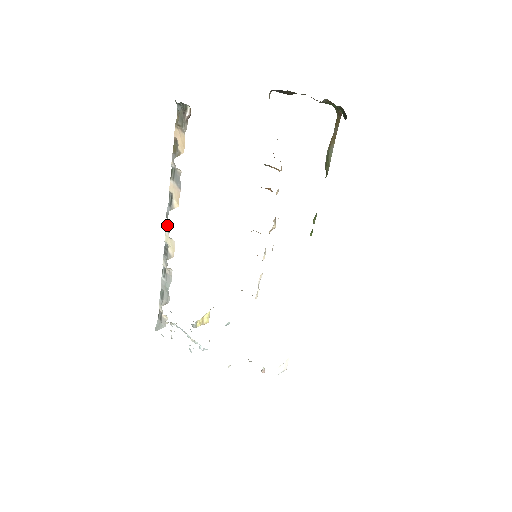
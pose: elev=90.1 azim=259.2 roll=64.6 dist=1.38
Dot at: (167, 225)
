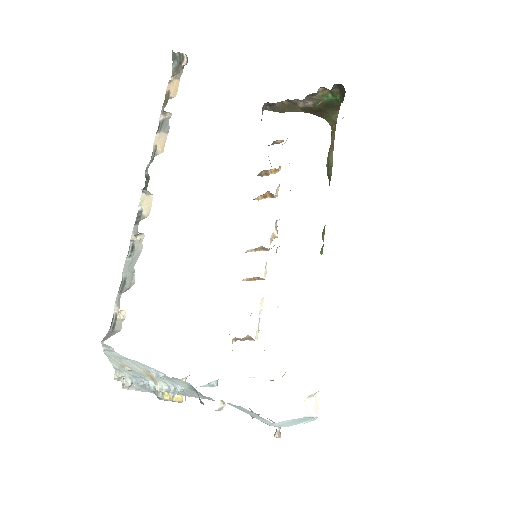
Dot at: (144, 187)
